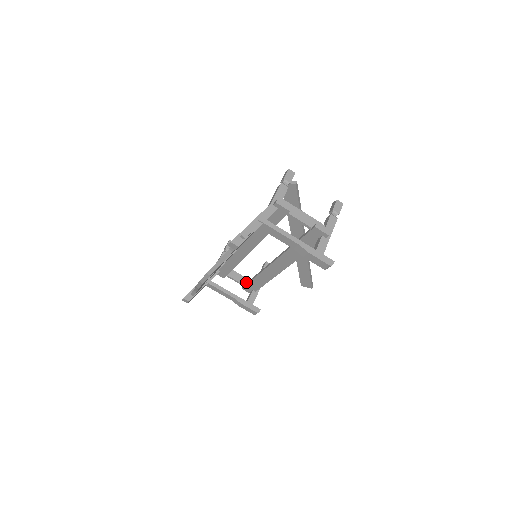
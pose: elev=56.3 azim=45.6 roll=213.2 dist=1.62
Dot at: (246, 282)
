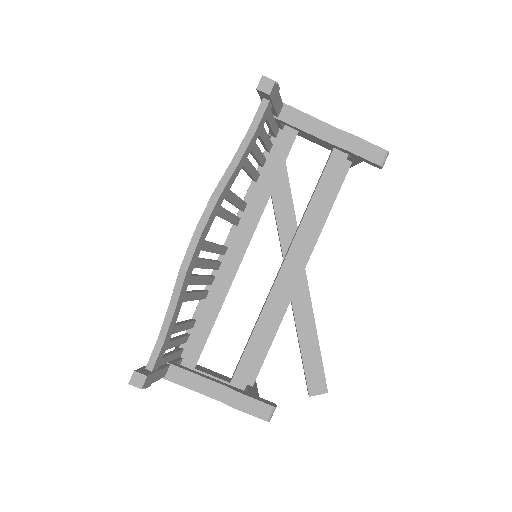
Dot at: (229, 380)
